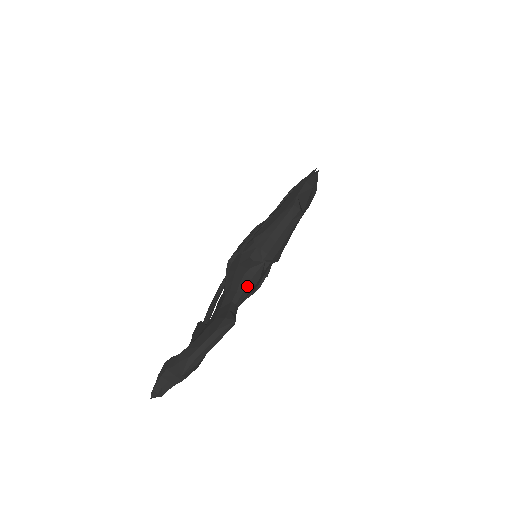
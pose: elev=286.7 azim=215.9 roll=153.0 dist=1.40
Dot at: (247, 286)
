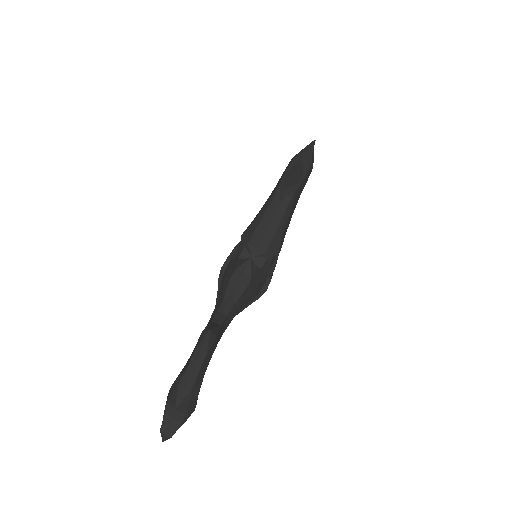
Dot at: (235, 290)
